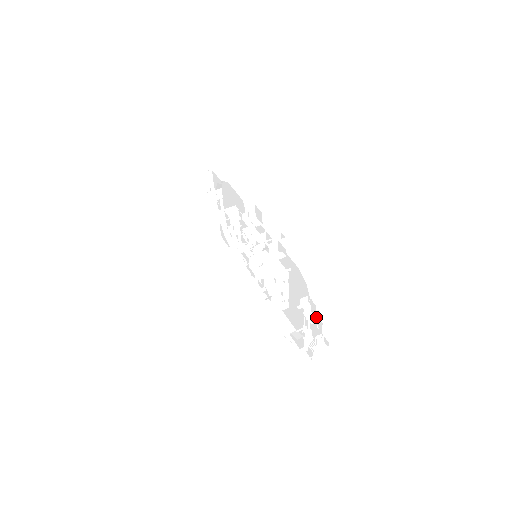
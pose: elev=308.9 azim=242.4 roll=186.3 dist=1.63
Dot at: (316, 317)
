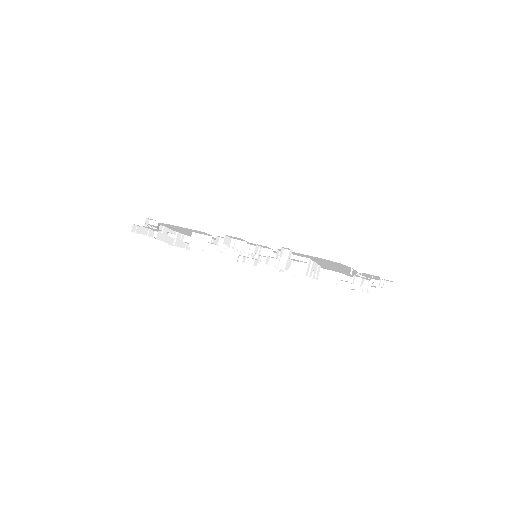
Dot at: occluded
